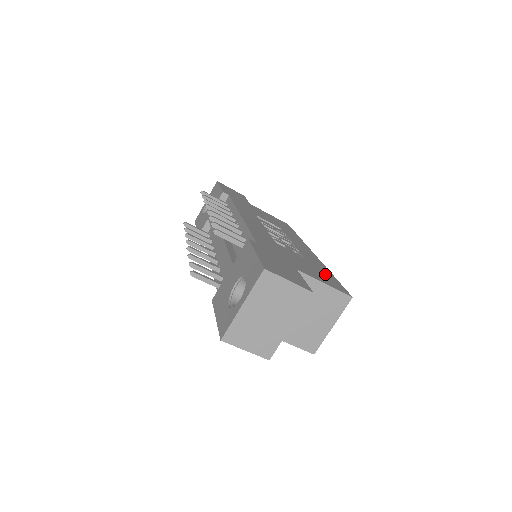
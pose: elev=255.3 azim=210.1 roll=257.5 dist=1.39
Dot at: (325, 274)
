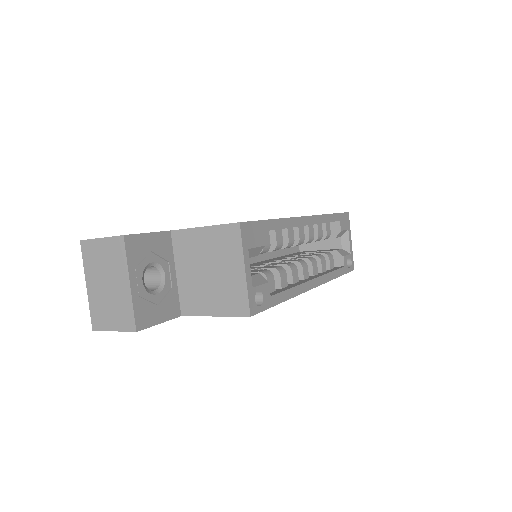
Dot at: occluded
